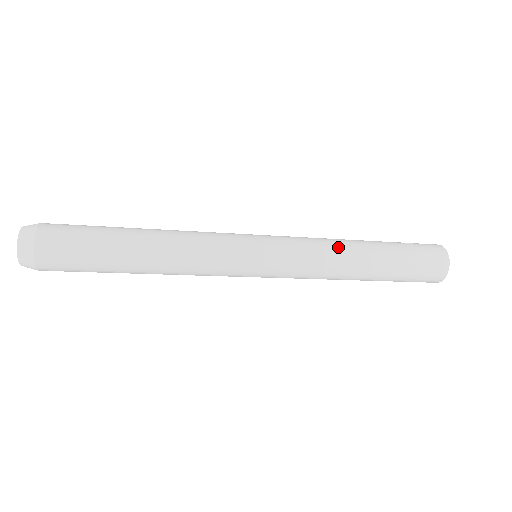
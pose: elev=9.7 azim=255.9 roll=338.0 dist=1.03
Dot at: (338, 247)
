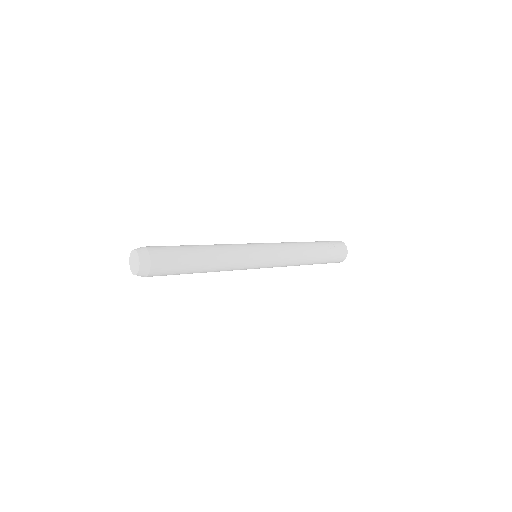
Dot at: (300, 255)
